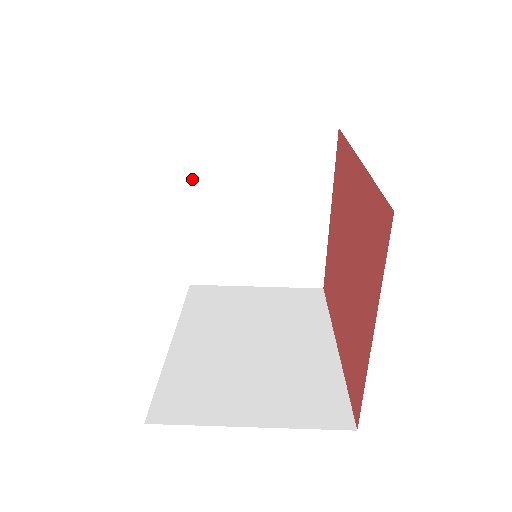
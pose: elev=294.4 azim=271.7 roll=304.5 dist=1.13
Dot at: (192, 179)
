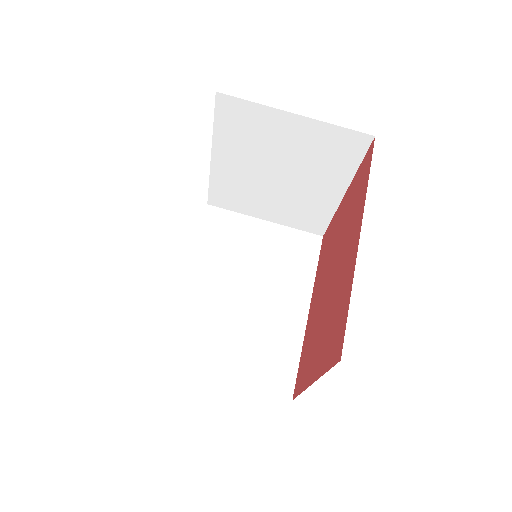
Dot at: (220, 136)
